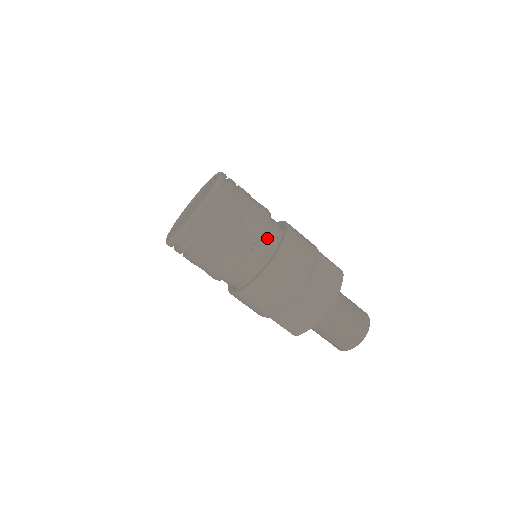
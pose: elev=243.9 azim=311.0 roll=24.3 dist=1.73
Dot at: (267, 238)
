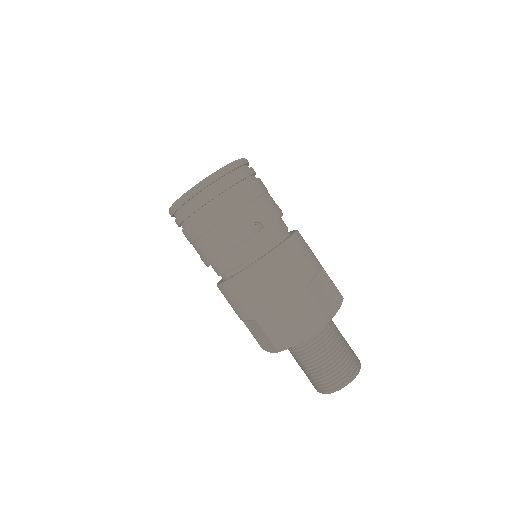
Dot at: (276, 228)
